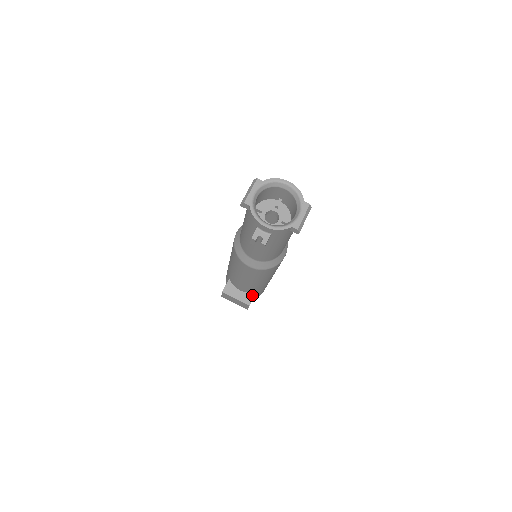
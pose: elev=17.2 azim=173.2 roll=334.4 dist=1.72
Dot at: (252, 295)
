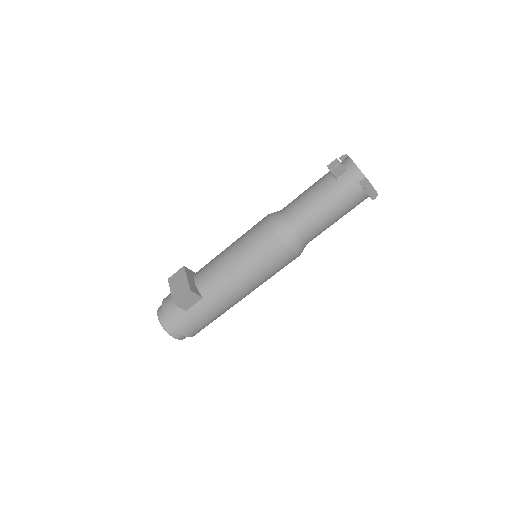
Dot at: (199, 293)
